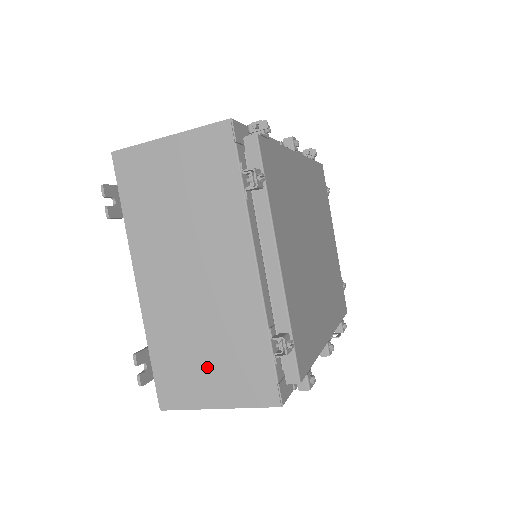
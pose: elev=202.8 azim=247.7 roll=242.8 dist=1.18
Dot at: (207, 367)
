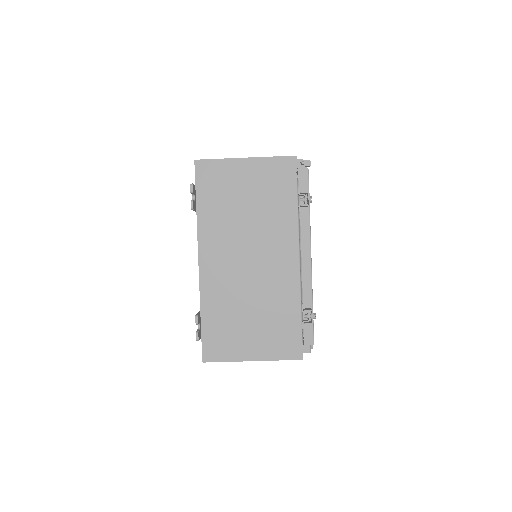
Dot at: (249, 329)
